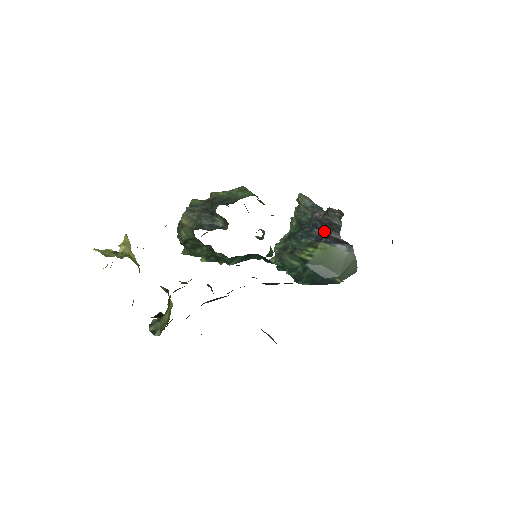
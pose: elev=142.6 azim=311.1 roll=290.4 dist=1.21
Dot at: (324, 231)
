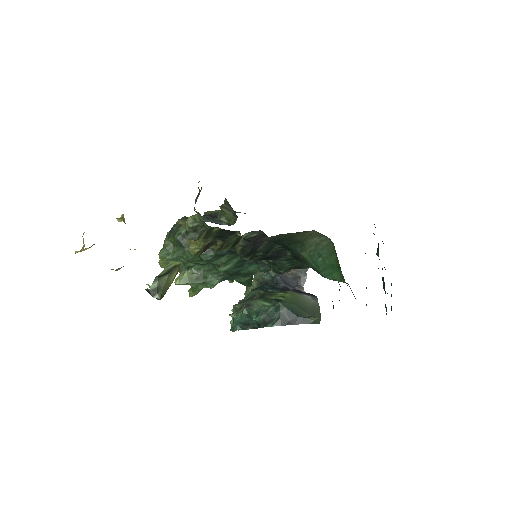
Dot at: (288, 286)
